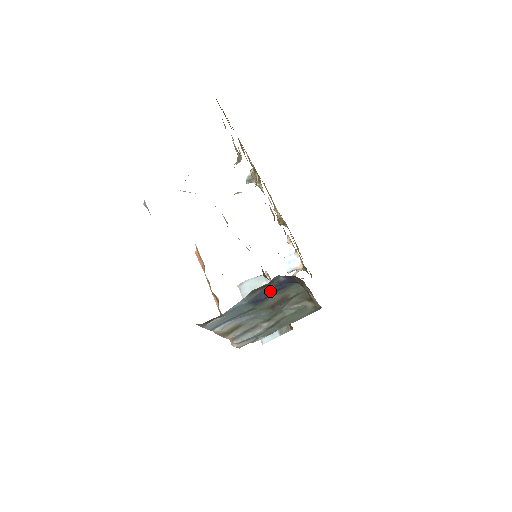
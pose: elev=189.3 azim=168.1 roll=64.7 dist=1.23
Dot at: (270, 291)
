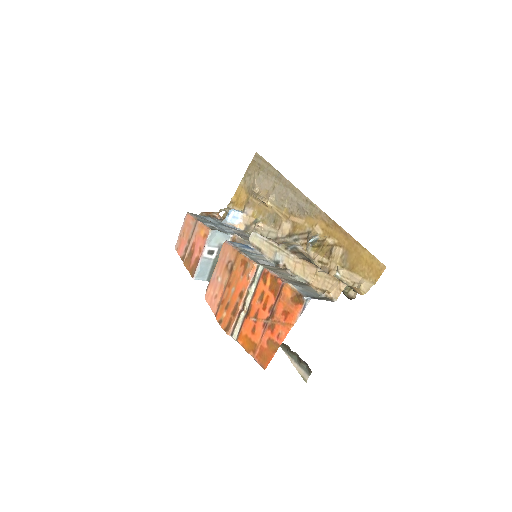
Dot at: occluded
